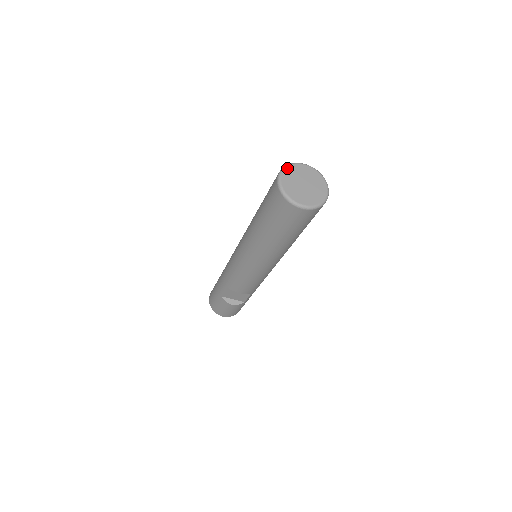
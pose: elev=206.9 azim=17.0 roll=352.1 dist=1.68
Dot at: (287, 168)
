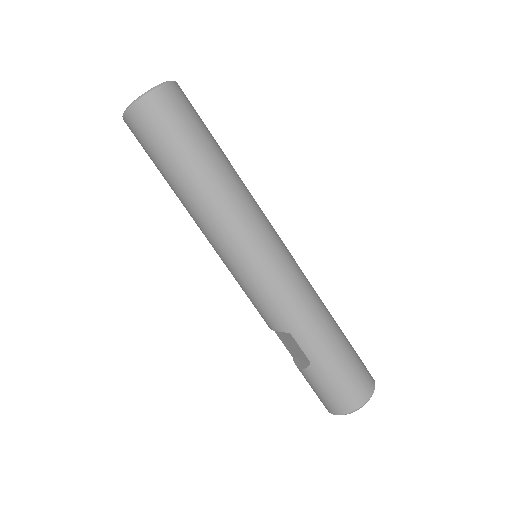
Dot at: occluded
